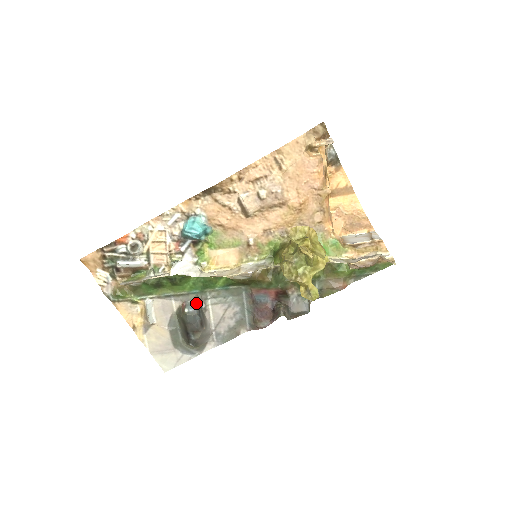
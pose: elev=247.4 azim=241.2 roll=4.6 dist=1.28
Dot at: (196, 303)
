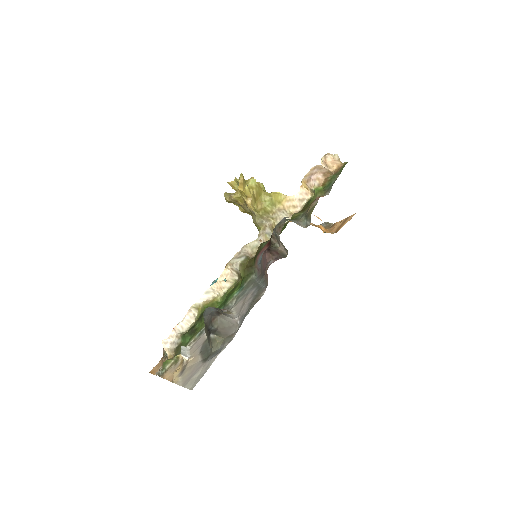
Dot at: occluded
